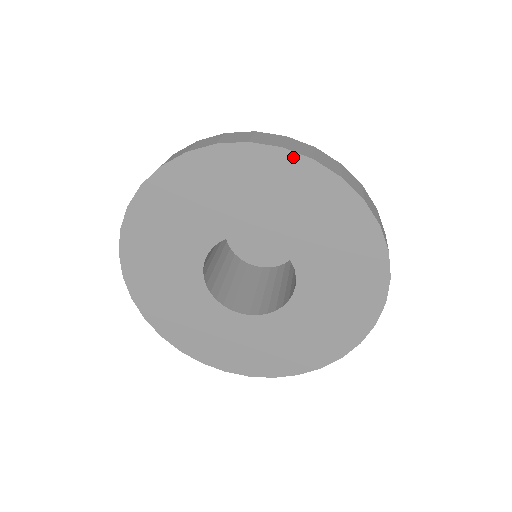
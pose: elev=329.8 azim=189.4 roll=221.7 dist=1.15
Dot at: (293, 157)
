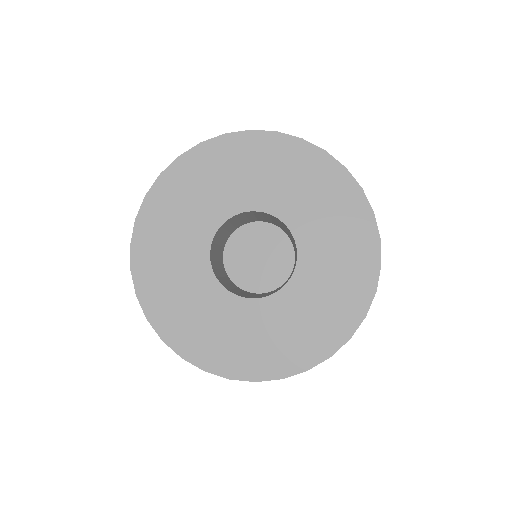
Dot at: (373, 224)
